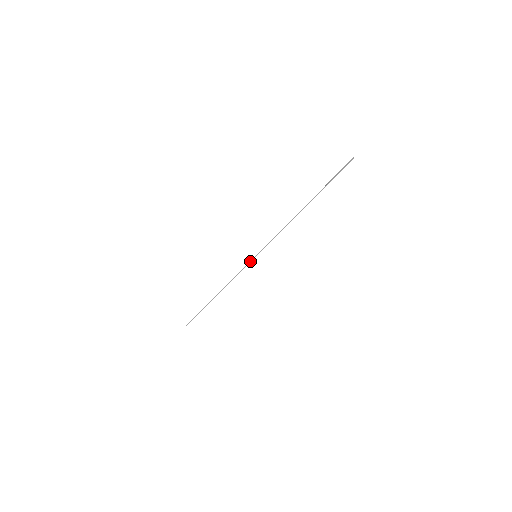
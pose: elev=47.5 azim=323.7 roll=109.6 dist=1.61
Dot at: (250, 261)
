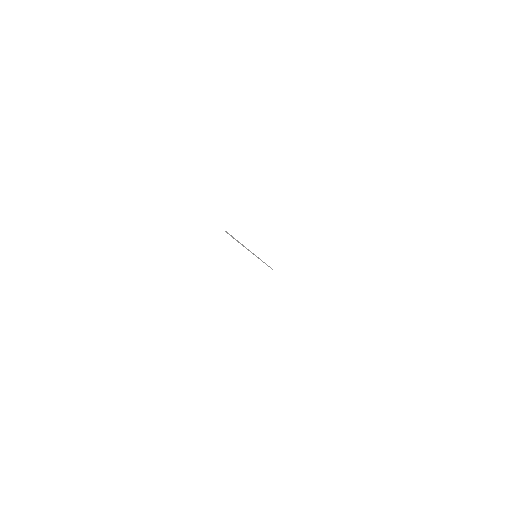
Dot at: (257, 257)
